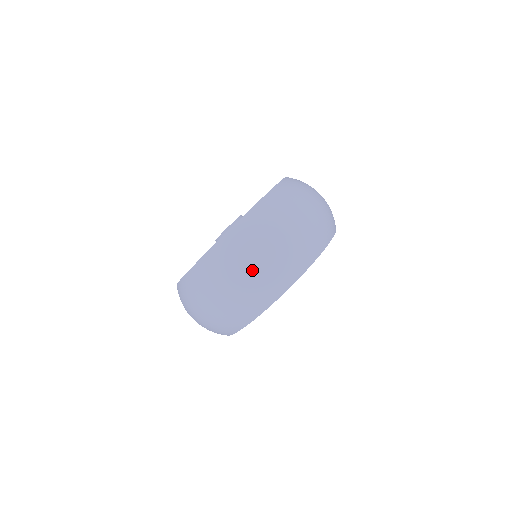
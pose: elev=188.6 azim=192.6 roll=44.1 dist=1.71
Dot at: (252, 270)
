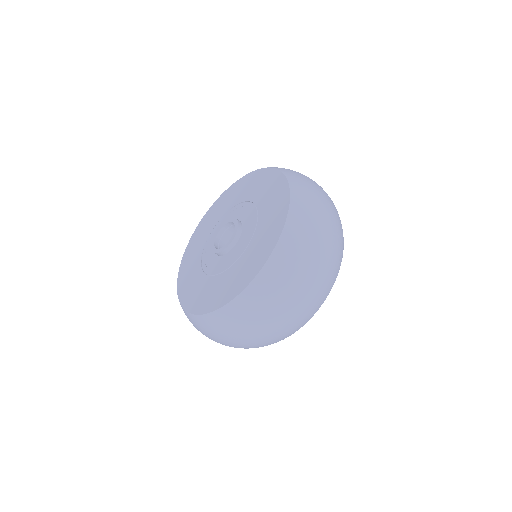
Dot at: (259, 335)
